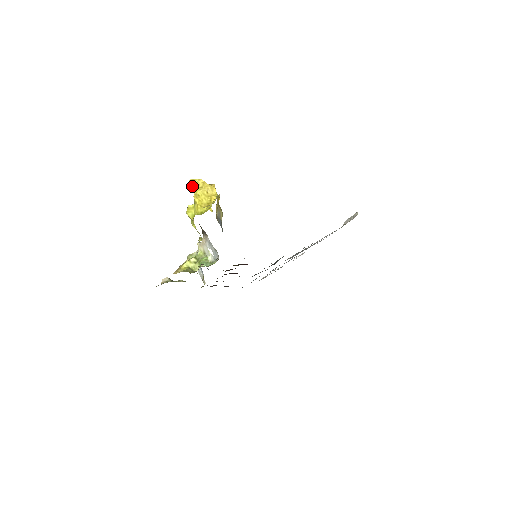
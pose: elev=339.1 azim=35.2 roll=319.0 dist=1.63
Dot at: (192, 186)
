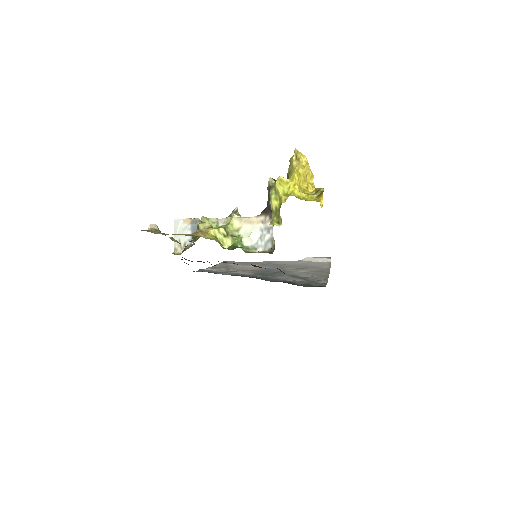
Dot at: (295, 158)
